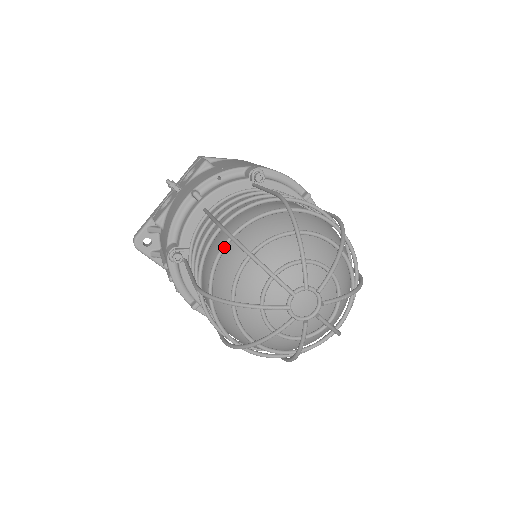
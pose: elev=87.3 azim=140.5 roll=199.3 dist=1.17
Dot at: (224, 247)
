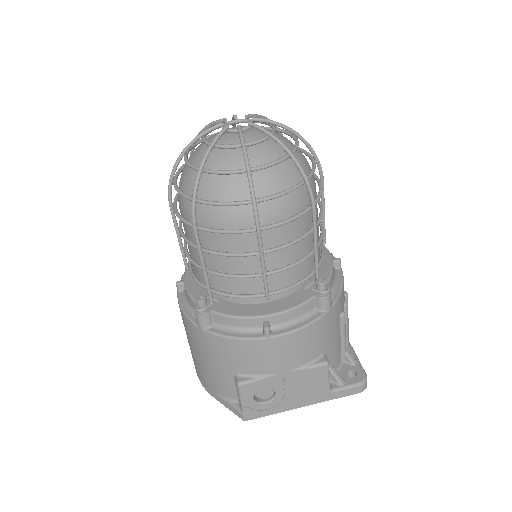
Dot at: occluded
